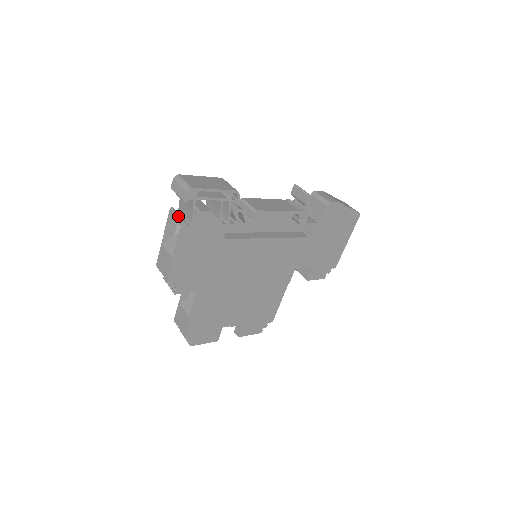
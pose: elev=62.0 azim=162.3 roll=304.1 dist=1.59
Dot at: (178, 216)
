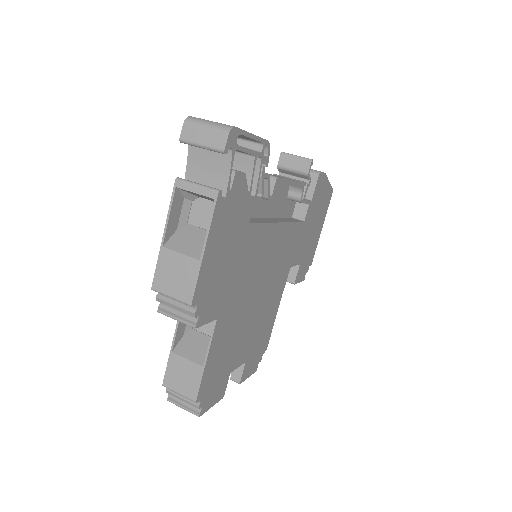
Dot at: (202, 185)
